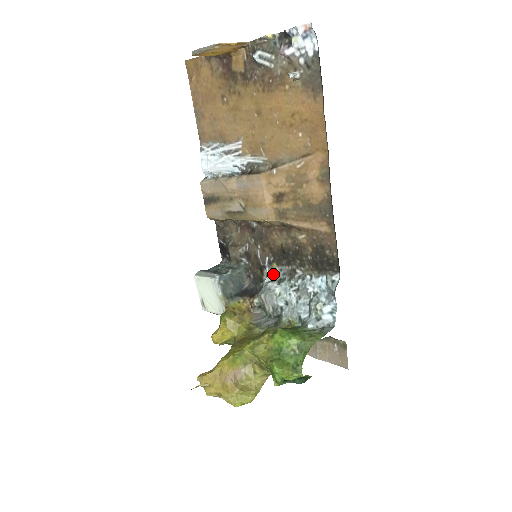
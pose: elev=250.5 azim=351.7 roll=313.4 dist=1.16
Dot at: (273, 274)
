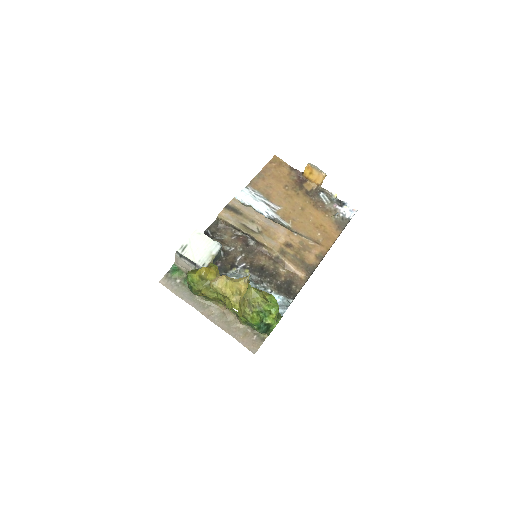
Dot at: (243, 274)
